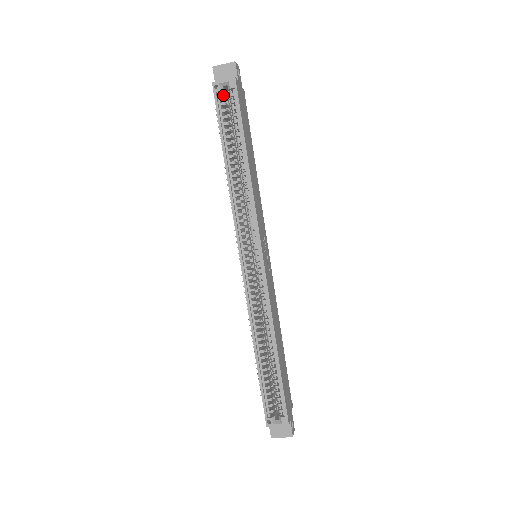
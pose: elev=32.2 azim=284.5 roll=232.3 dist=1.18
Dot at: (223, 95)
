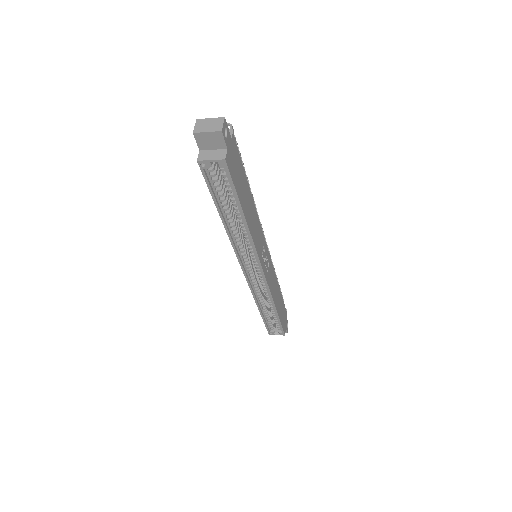
Dot at: (212, 169)
